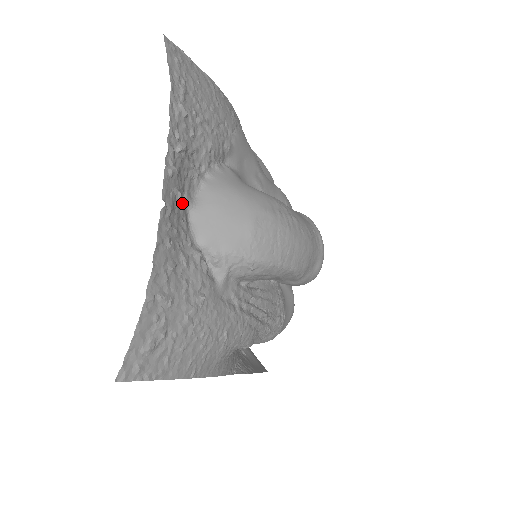
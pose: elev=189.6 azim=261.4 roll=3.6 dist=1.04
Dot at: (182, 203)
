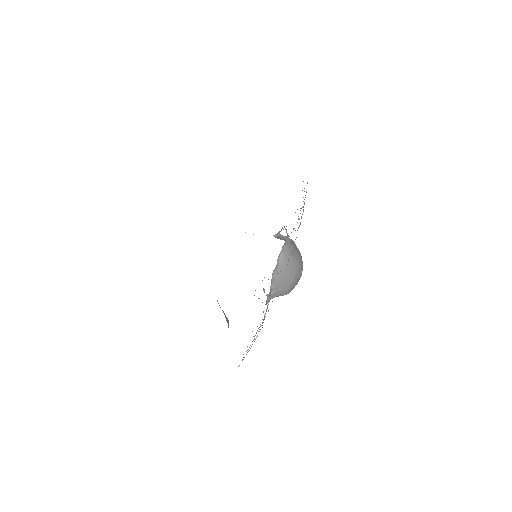
Dot at: occluded
